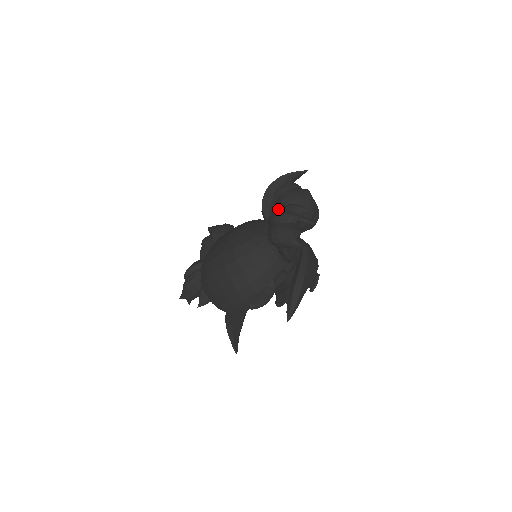
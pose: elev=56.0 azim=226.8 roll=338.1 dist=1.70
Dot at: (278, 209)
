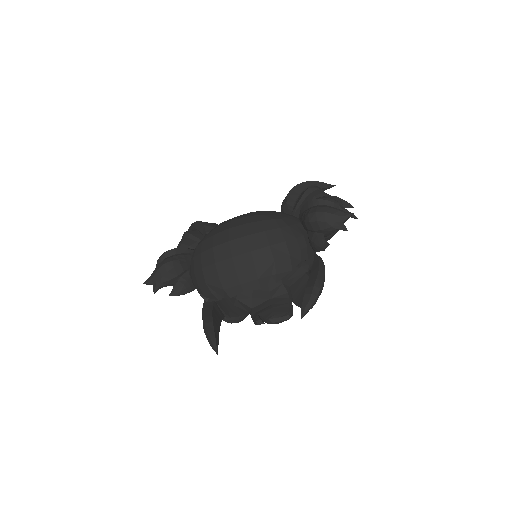
Dot at: occluded
